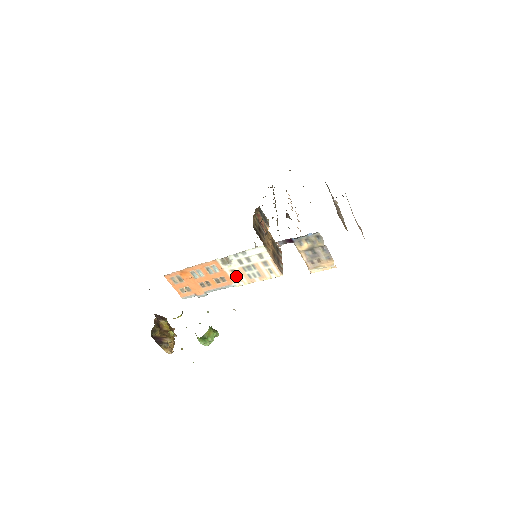
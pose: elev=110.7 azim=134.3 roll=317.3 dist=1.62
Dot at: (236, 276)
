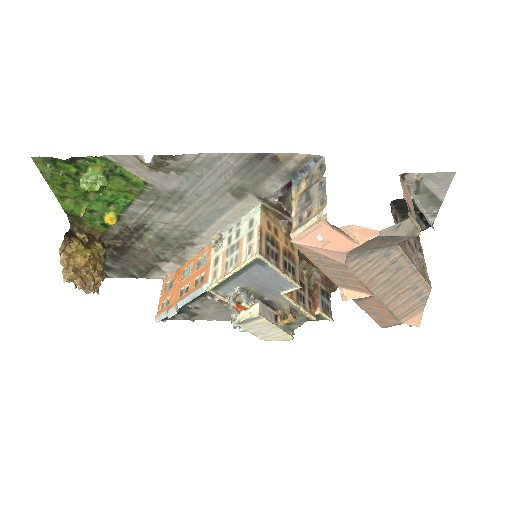
Dot at: (215, 269)
